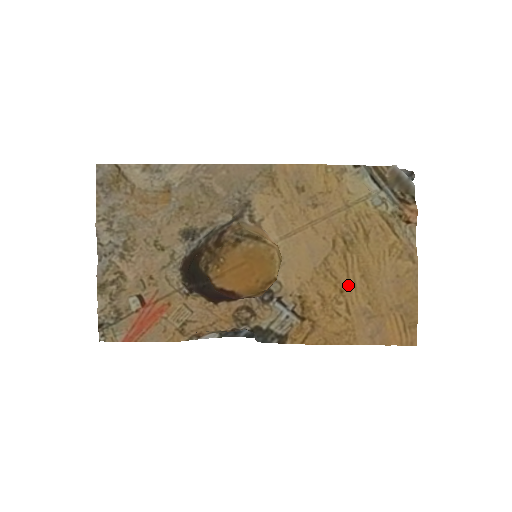
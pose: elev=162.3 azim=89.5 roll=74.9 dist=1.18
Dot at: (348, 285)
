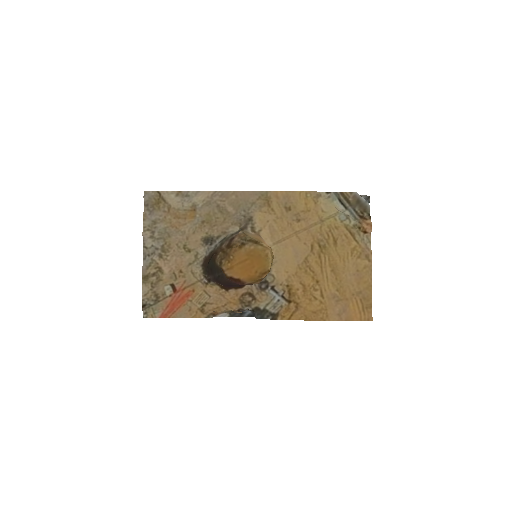
Dot at: (322, 277)
